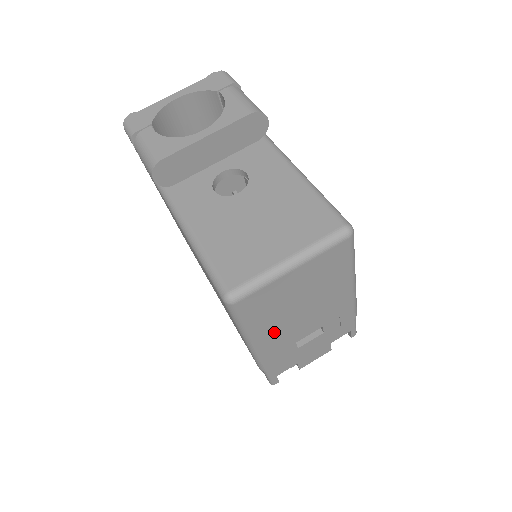
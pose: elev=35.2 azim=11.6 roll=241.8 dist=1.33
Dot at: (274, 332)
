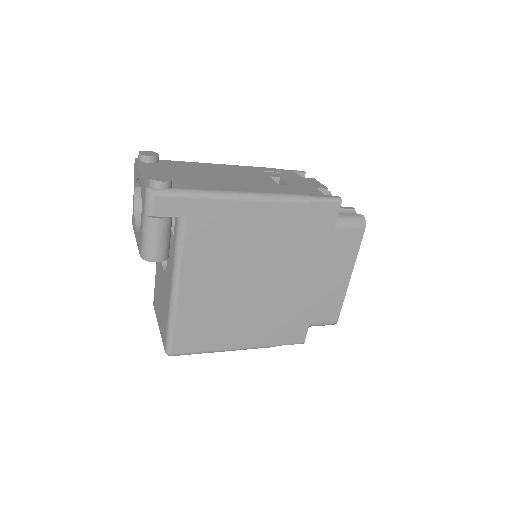
Dot at: occluded
